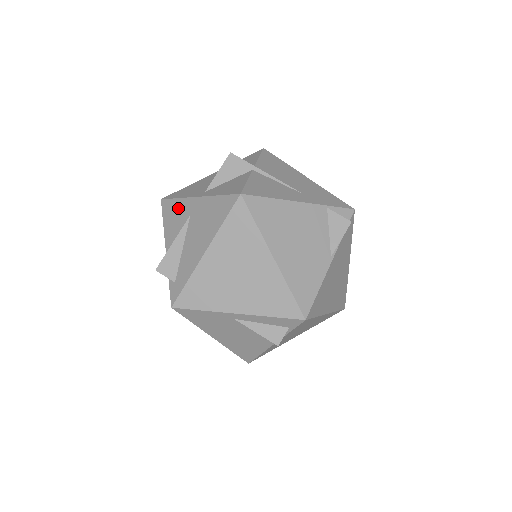
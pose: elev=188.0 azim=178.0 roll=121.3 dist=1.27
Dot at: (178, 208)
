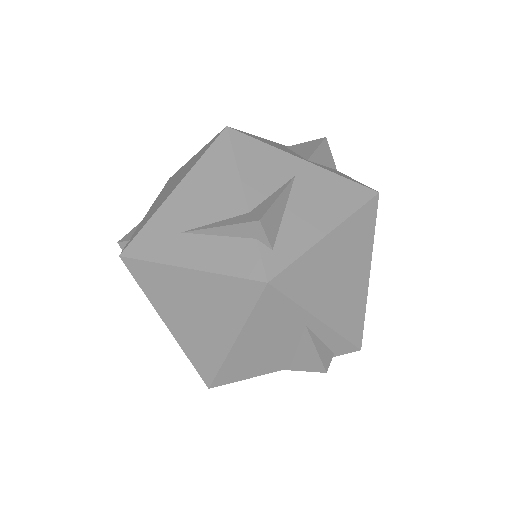
Dot at: (269, 156)
